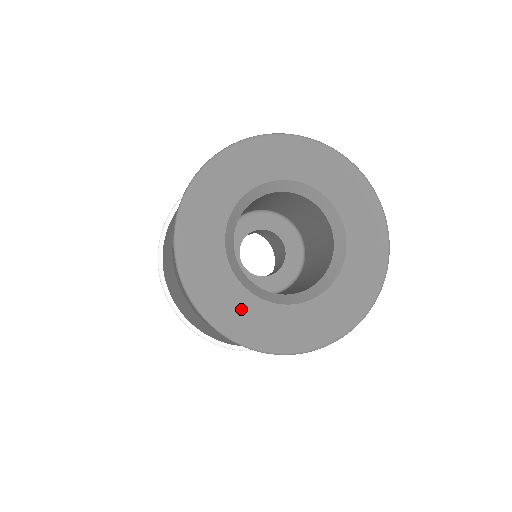
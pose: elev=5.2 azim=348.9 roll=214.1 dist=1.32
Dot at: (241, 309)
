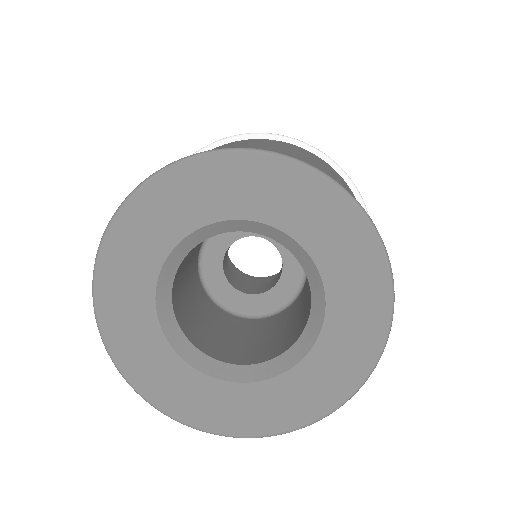
Dot at: (177, 383)
